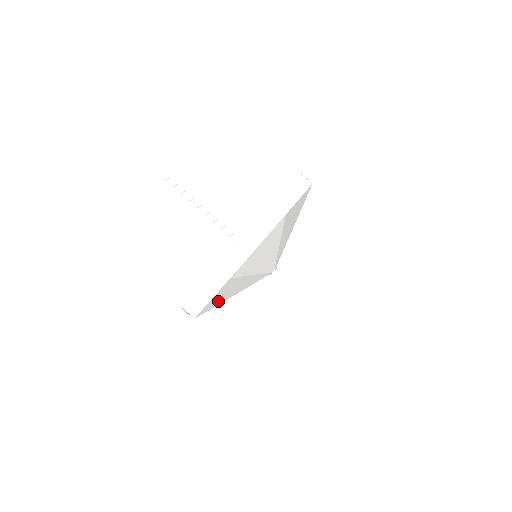
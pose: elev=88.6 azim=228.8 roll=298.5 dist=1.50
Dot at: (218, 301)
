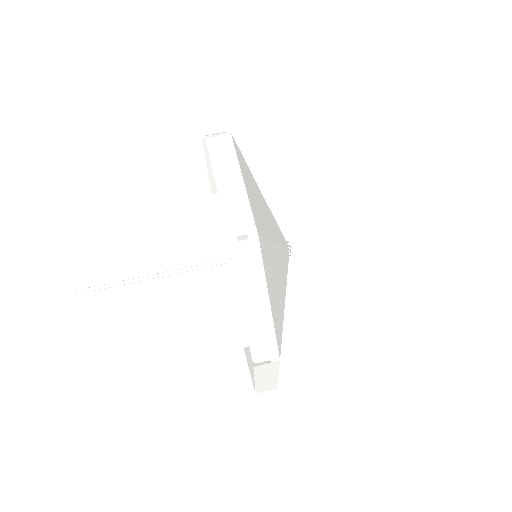
Dot at: (260, 218)
